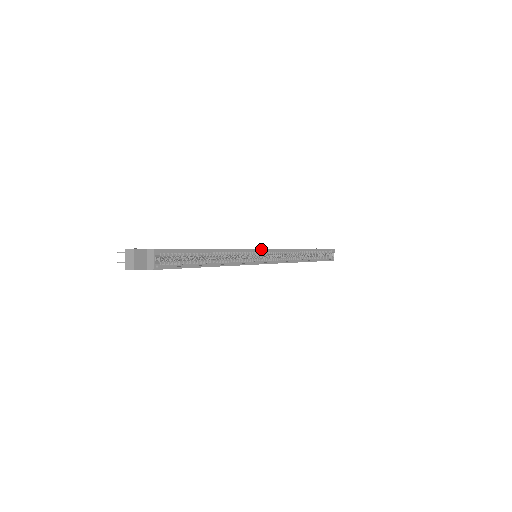
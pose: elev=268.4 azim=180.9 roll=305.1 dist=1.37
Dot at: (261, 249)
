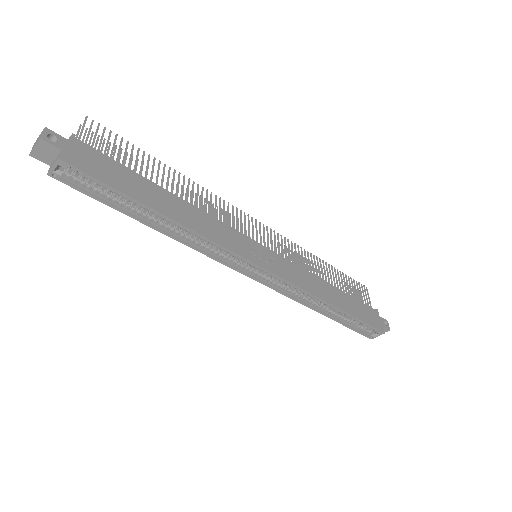
Dot at: (249, 260)
